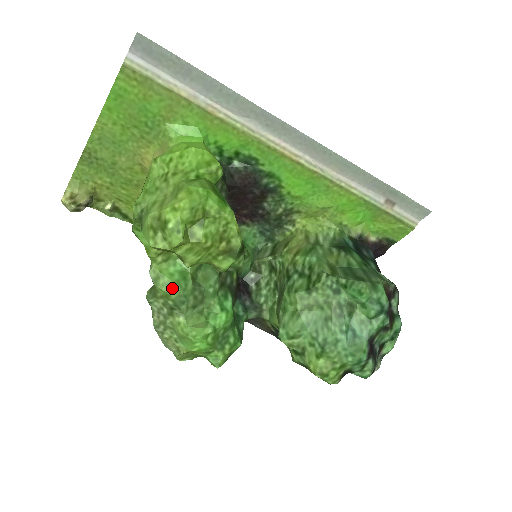
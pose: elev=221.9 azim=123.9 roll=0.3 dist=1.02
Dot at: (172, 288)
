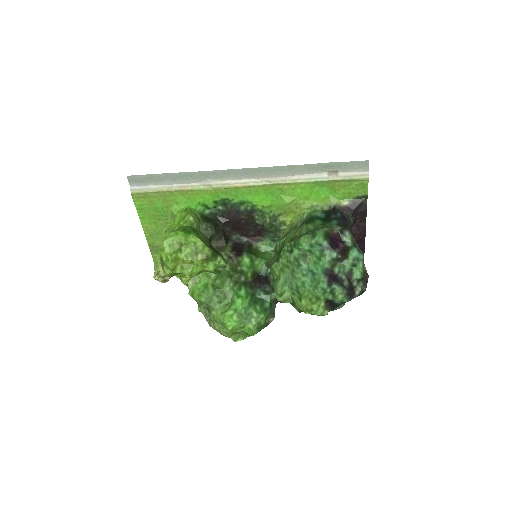
Dot at: (201, 296)
